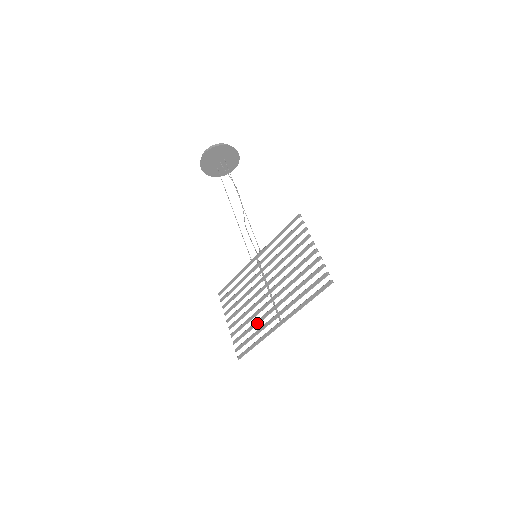
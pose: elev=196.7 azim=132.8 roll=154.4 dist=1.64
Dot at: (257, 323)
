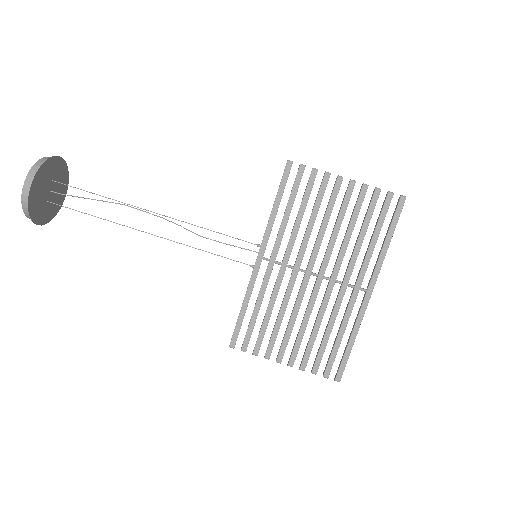
Dot at: (333, 321)
